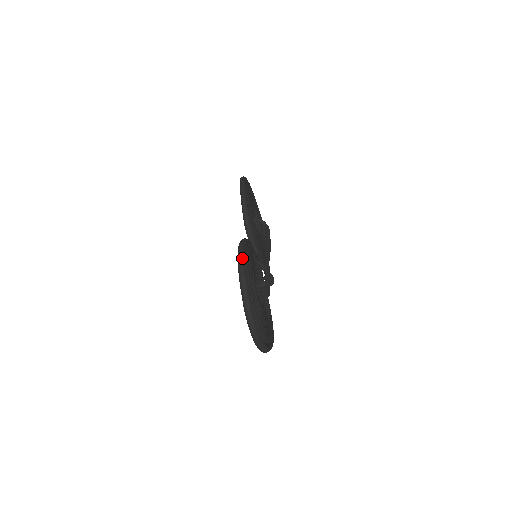
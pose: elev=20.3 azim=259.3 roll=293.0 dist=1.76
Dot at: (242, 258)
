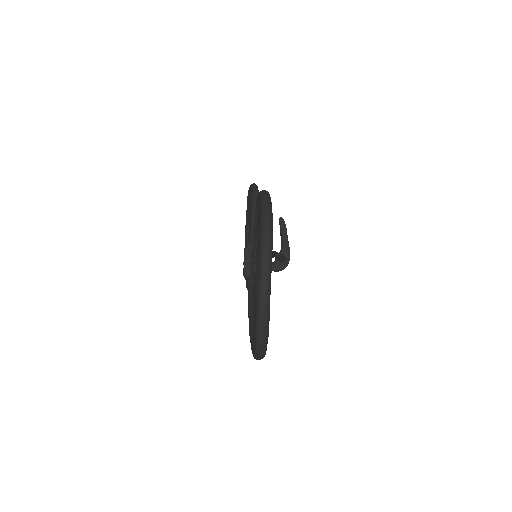
Dot at: (268, 193)
